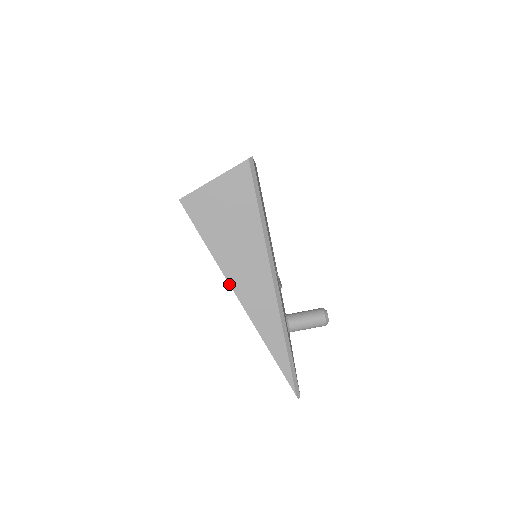
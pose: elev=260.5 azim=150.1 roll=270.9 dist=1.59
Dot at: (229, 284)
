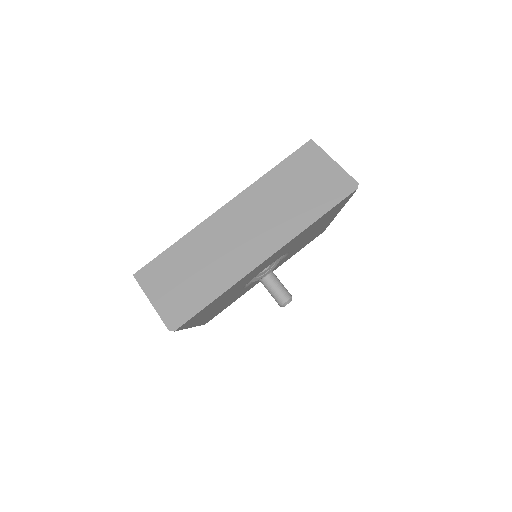
Dot at: occluded
